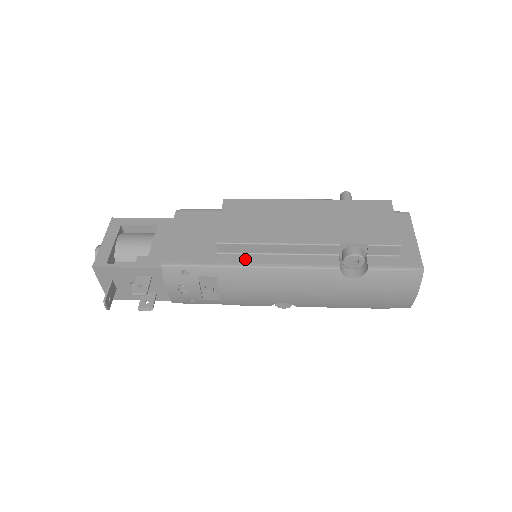
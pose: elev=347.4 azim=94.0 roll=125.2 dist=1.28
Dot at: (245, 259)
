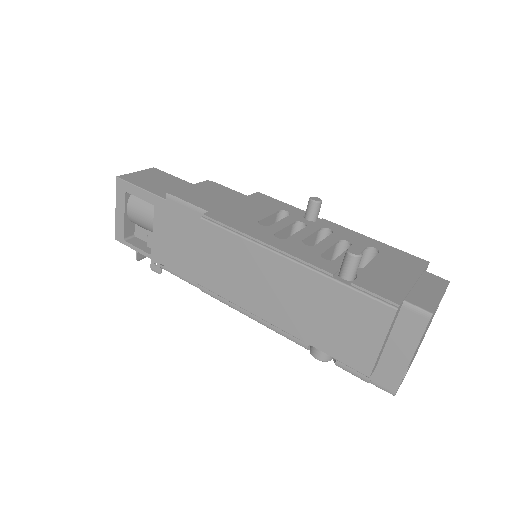
Dot at: occluded
